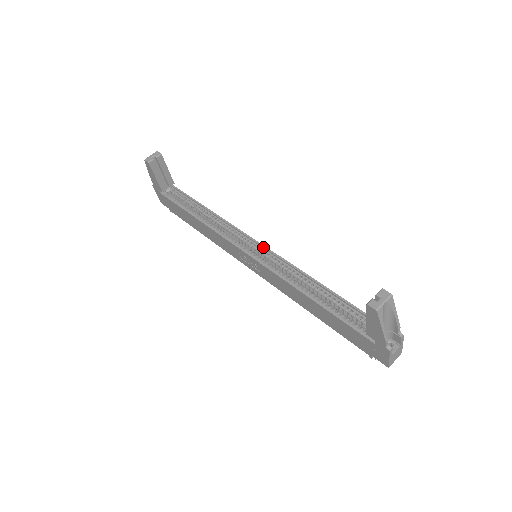
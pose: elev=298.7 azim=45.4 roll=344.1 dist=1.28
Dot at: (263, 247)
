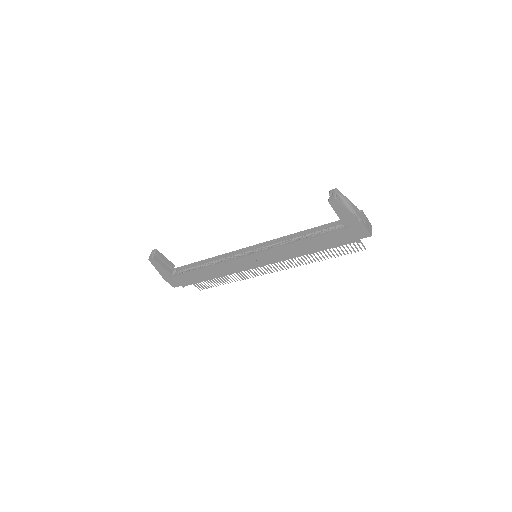
Dot at: (256, 246)
